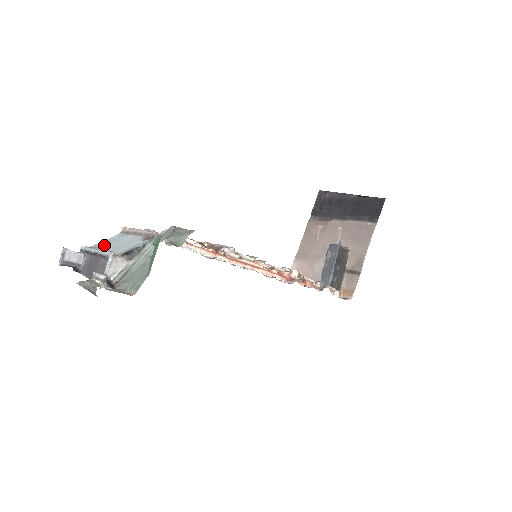
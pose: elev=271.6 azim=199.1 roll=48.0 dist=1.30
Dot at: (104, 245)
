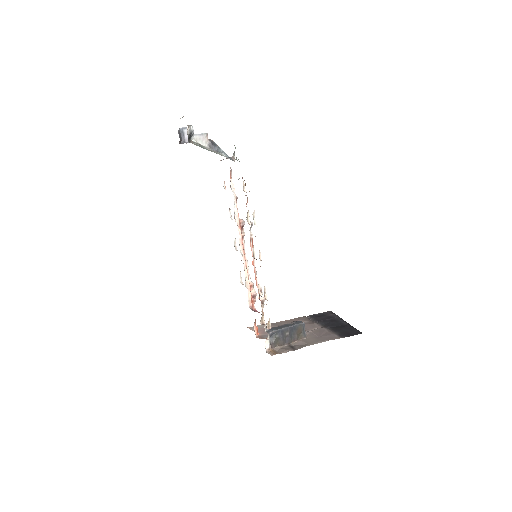
Dot at: occluded
